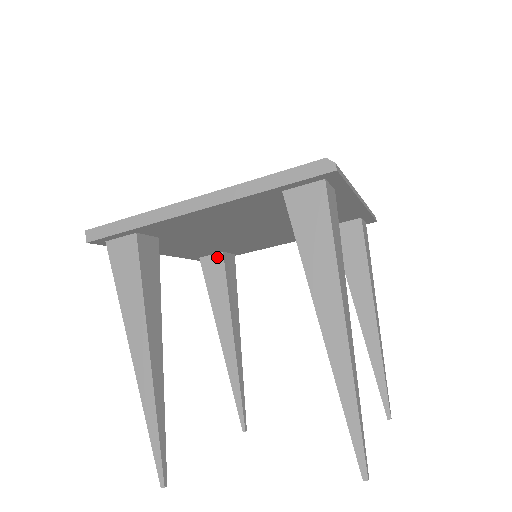
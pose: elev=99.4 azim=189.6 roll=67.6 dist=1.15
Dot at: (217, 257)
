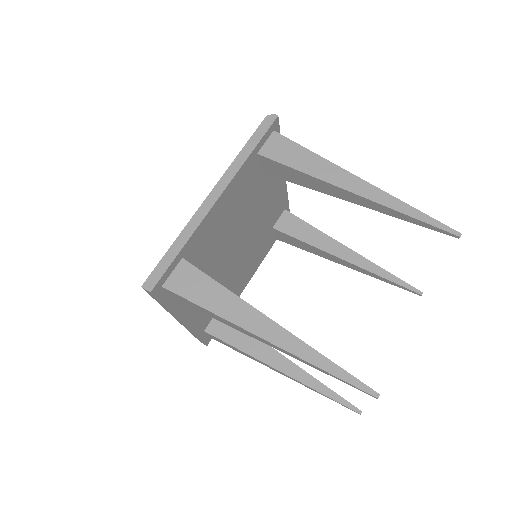
Dot at: occluded
